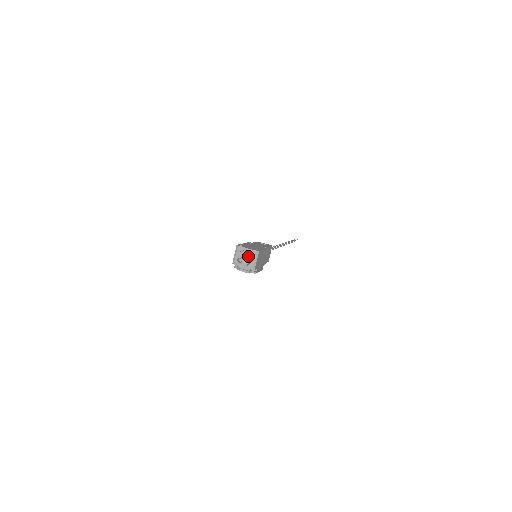
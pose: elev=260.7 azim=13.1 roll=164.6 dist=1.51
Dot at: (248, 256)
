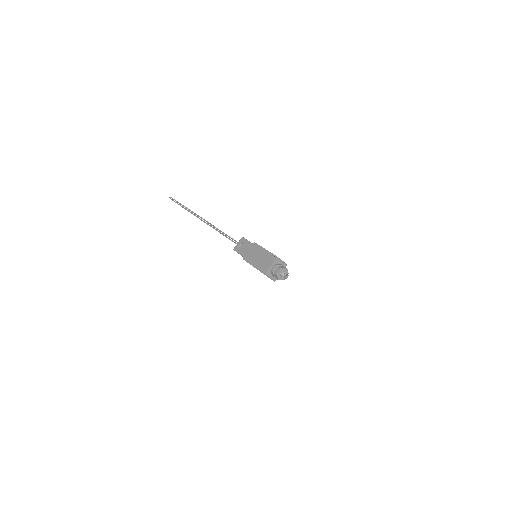
Dot at: (283, 268)
